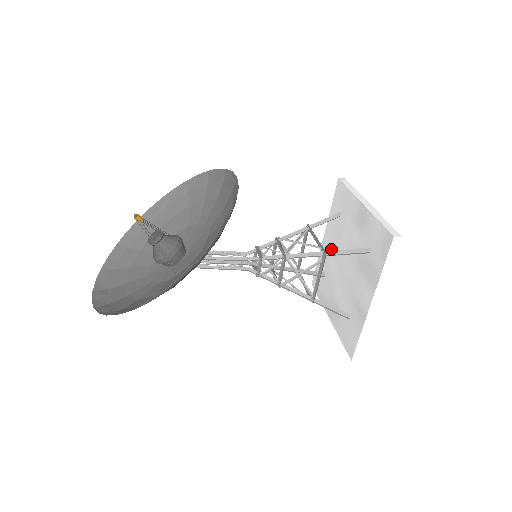
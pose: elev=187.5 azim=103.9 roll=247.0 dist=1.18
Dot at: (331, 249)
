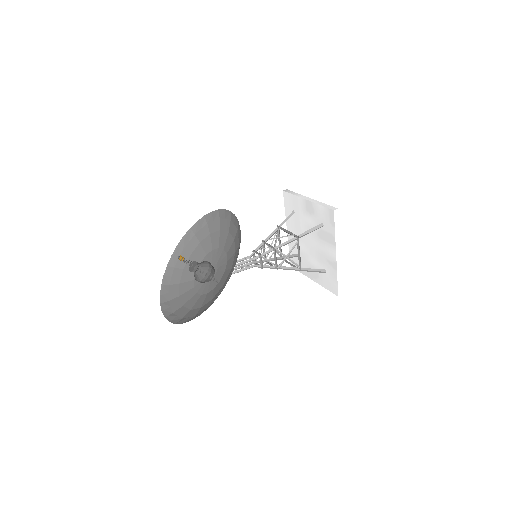
Dot at: occluded
